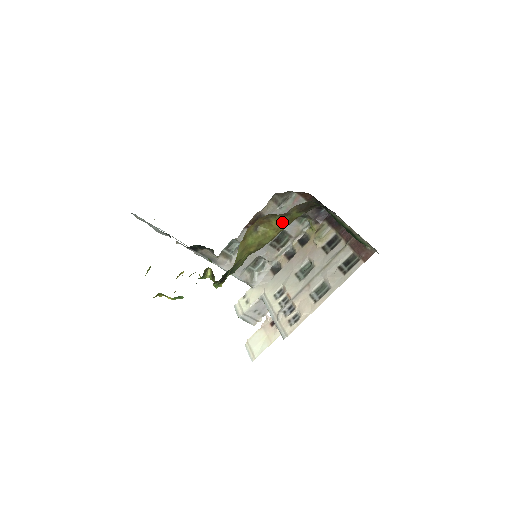
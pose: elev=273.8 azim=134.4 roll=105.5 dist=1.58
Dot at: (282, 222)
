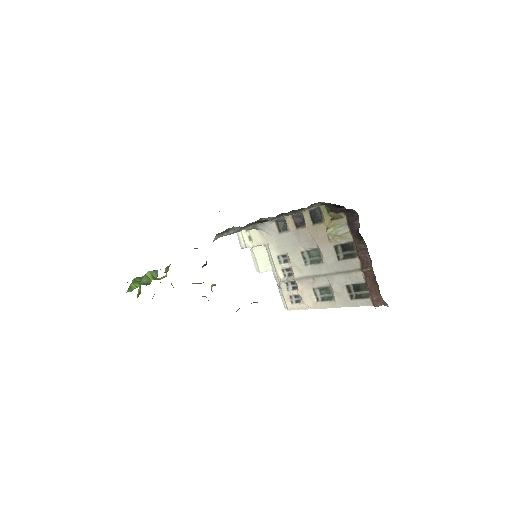
Dot at: occluded
